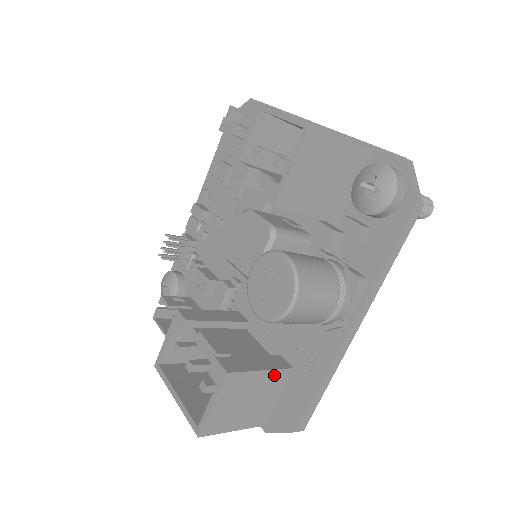
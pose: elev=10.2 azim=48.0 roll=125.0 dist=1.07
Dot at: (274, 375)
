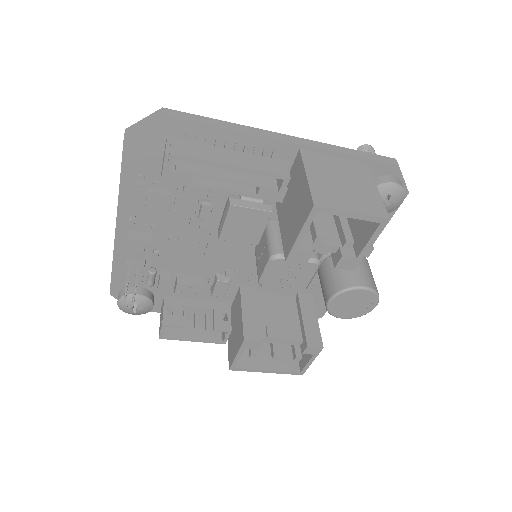
Dot at: occluded
